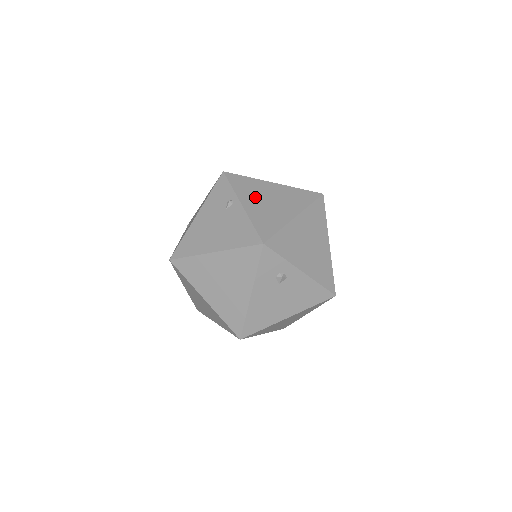
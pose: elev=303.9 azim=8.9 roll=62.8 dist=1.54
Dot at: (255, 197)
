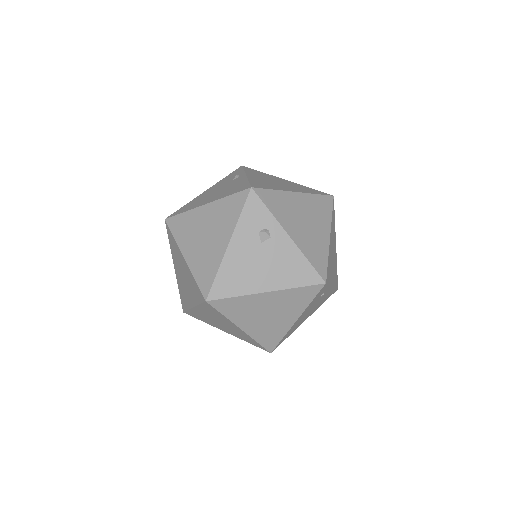
Dot at: (262, 177)
